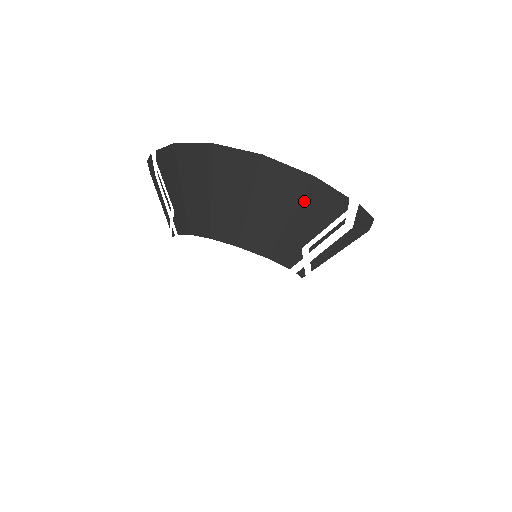
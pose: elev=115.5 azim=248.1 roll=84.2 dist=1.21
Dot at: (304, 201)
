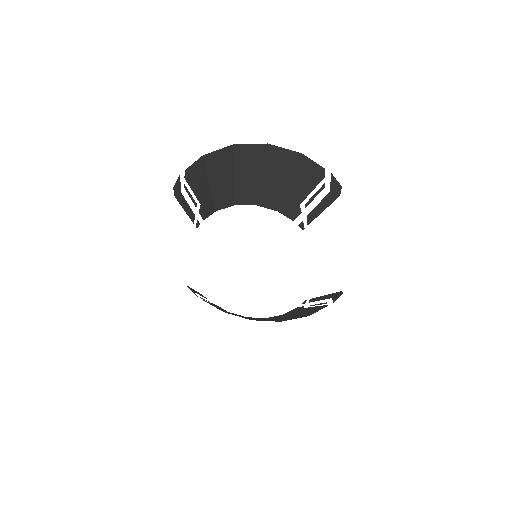
Dot at: (298, 170)
